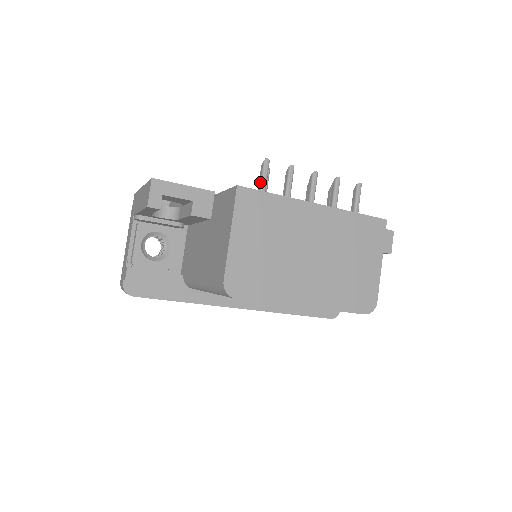
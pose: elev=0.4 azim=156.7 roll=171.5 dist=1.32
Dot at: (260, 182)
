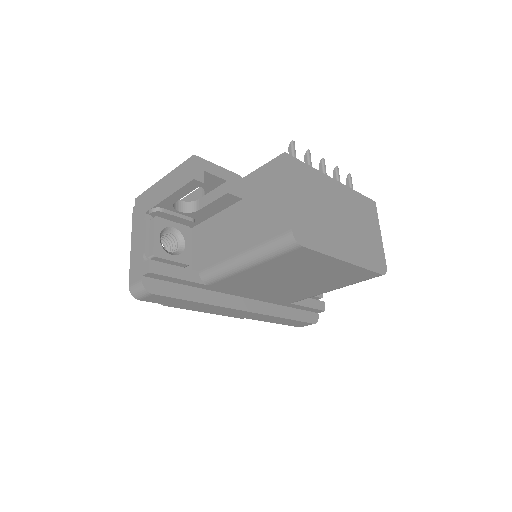
Dot at: occluded
